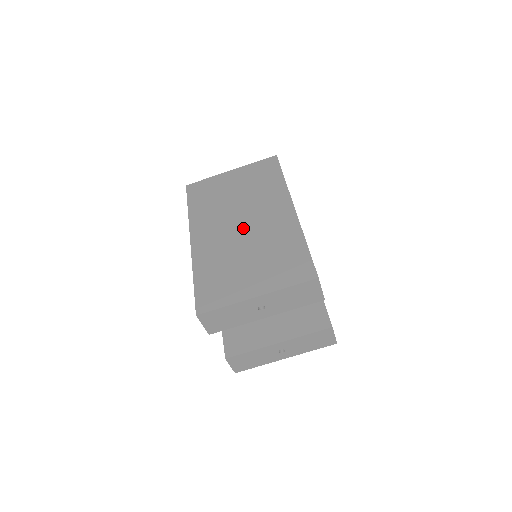
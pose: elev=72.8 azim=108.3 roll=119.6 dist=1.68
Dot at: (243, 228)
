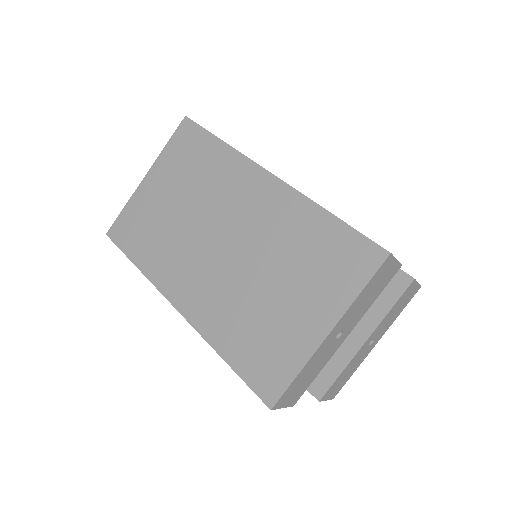
Dot at: (228, 246)
